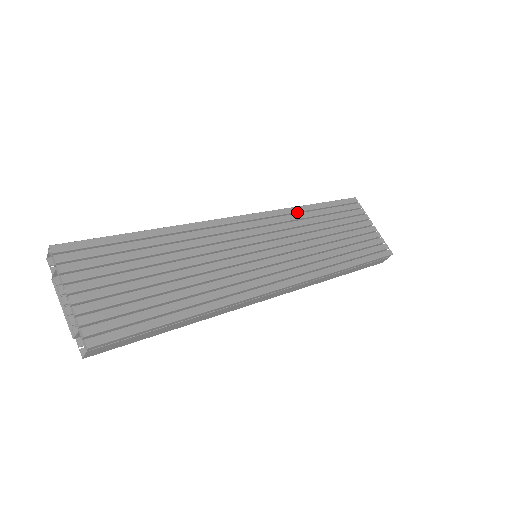
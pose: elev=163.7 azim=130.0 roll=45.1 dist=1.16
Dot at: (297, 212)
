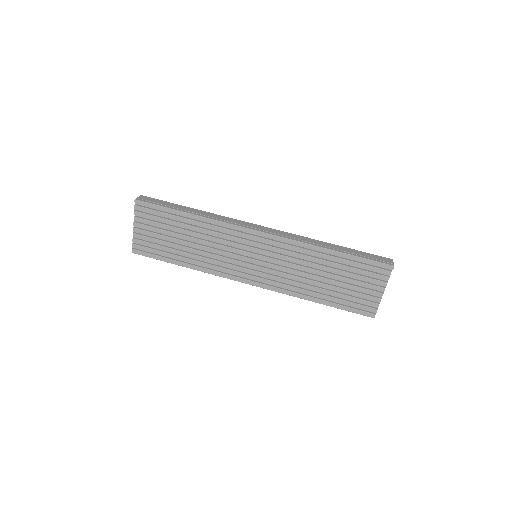
Dot at: (313, 249)
